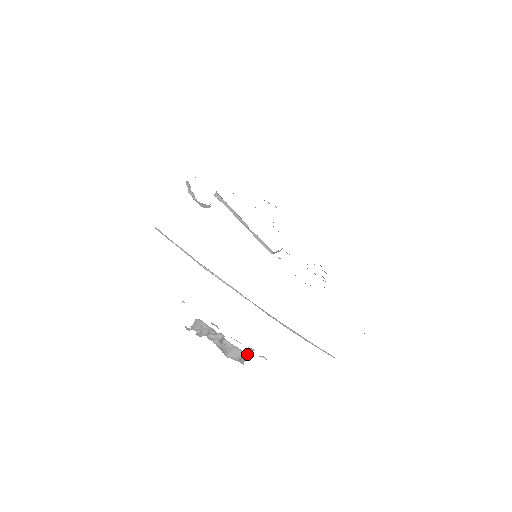
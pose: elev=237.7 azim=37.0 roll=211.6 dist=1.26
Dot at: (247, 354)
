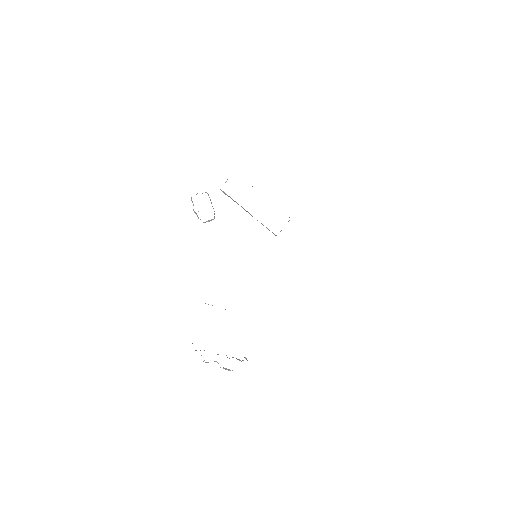
Dot at: occluded
